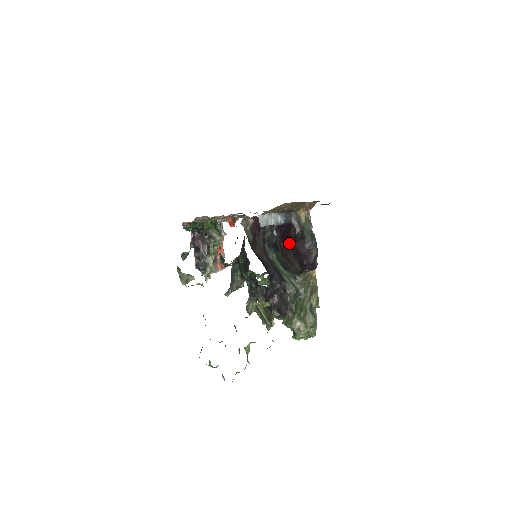
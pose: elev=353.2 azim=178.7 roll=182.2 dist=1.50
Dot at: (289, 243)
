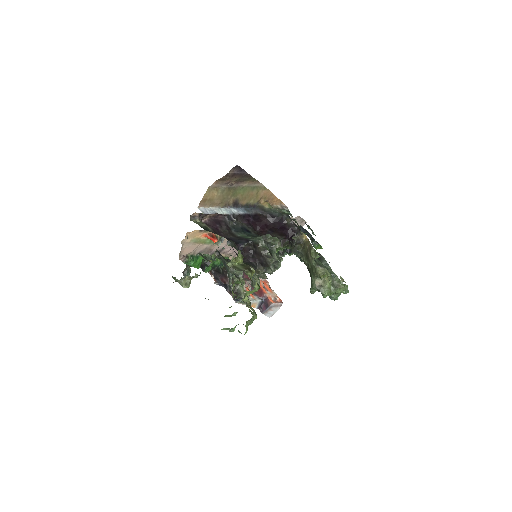
Dot at: (264, 227)
